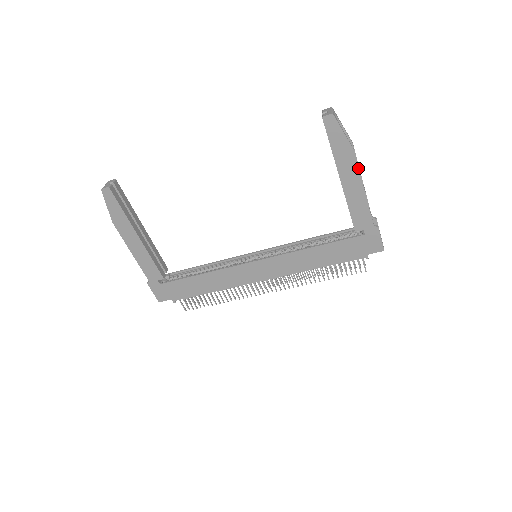
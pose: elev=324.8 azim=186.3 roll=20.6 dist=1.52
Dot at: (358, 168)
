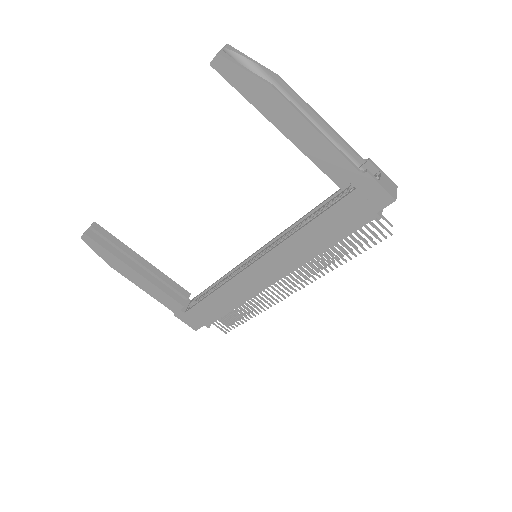
Dot at: (292, 107)
